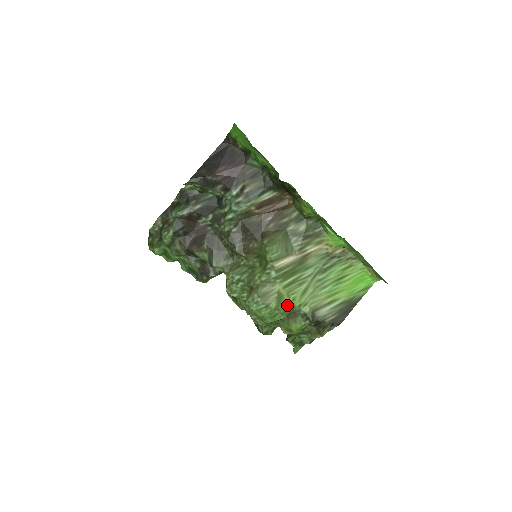
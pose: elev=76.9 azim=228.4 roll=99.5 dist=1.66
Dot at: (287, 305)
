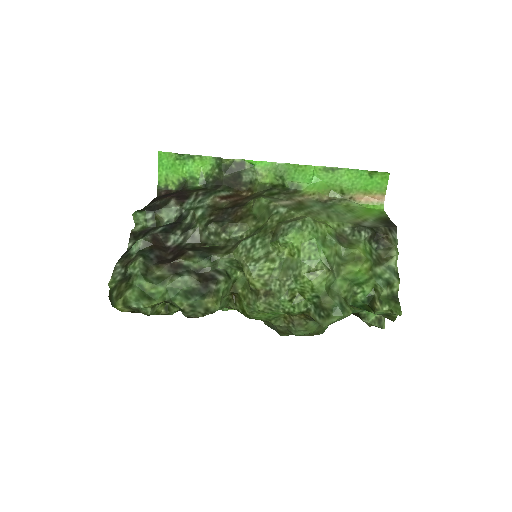
Dot at: (324, 223)
